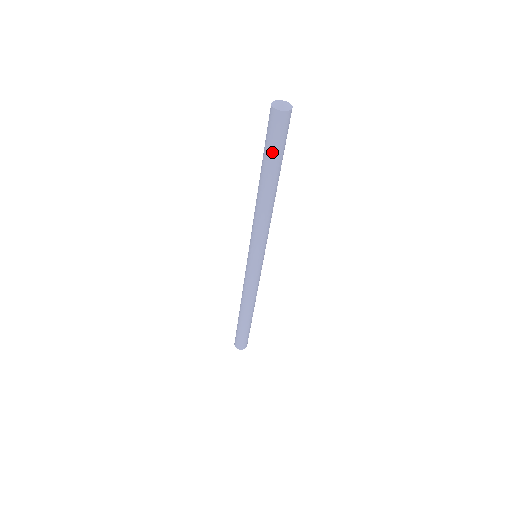
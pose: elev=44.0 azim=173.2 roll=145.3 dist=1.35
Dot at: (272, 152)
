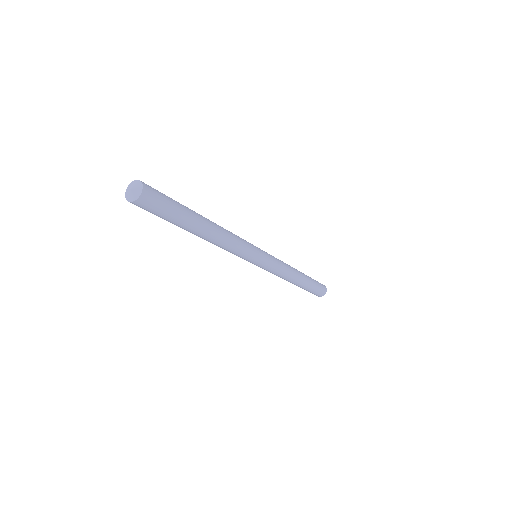
Dot at: (165, 219)
